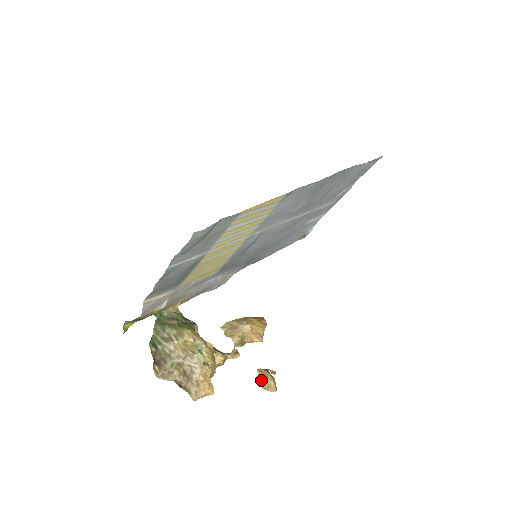
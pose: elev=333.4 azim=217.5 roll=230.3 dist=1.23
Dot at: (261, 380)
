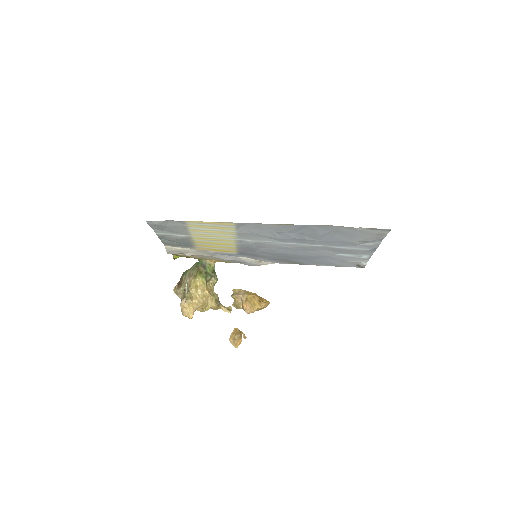
Dot at: (232, 335)
